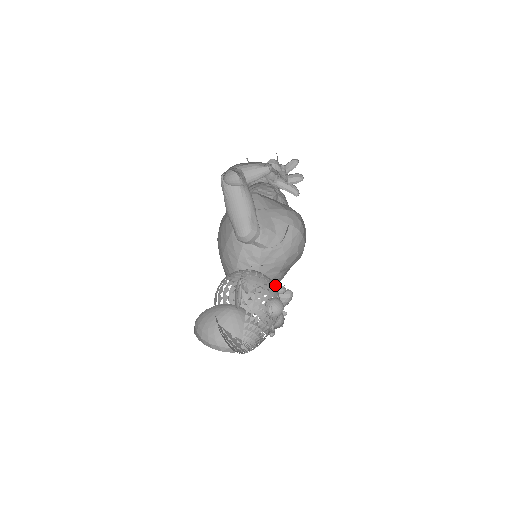
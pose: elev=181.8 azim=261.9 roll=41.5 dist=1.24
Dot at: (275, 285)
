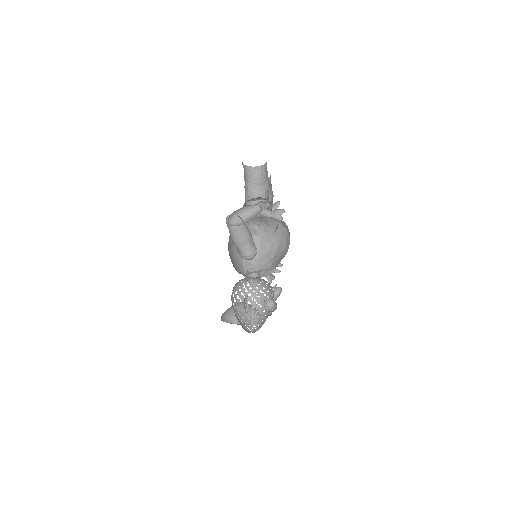
Dot at: (271, 269)
